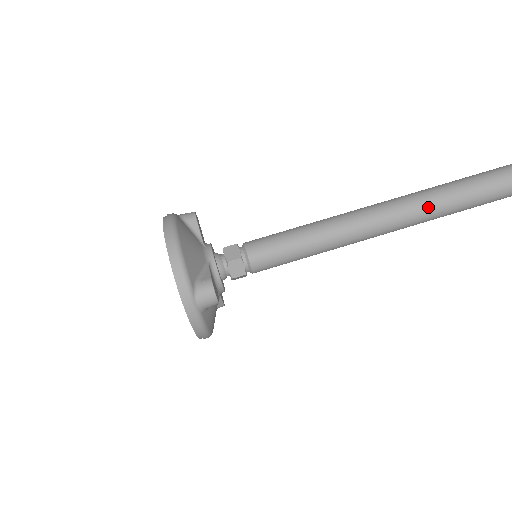
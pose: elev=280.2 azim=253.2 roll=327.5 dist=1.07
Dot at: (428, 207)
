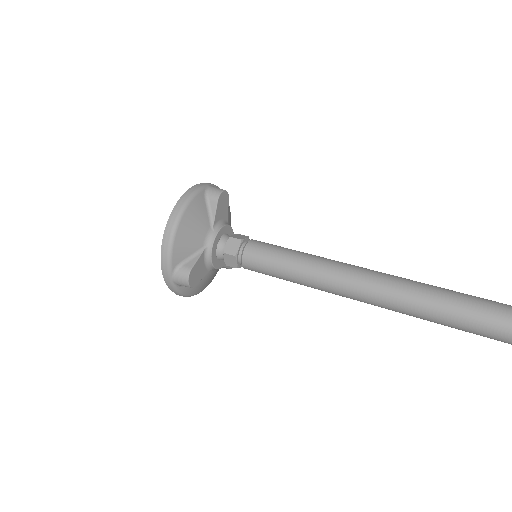
Dot at: (435, 286)
